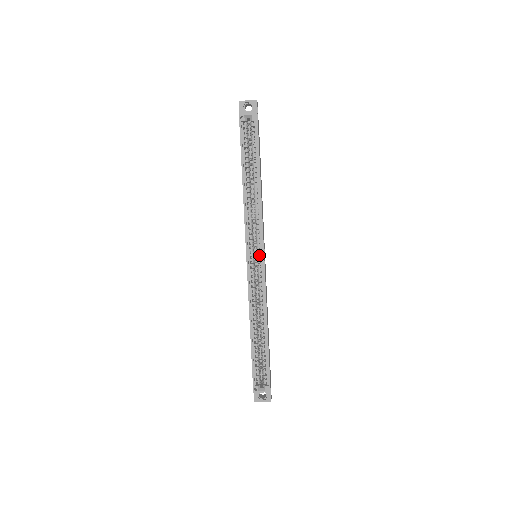
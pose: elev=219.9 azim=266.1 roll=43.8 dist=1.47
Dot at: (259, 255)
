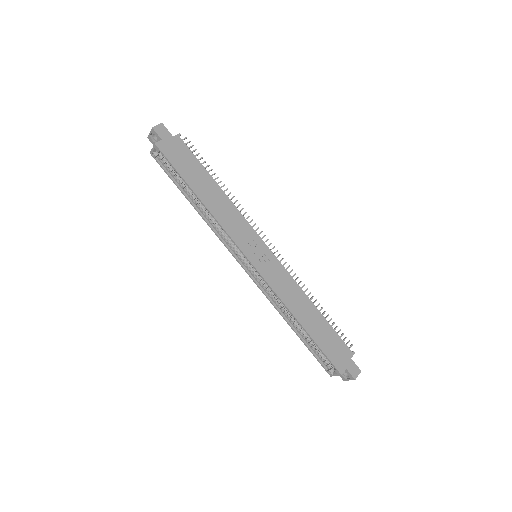
Dot at: (248, 261)
